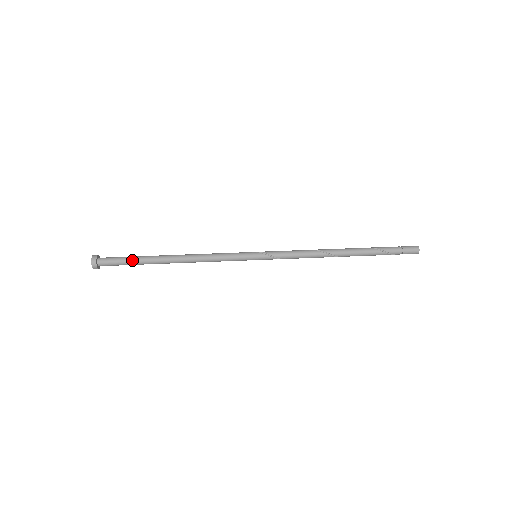
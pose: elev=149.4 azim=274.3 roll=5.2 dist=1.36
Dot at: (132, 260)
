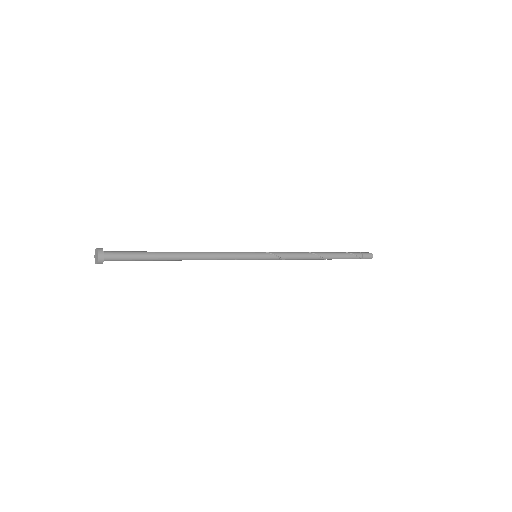
Dot at: (141, 252)
